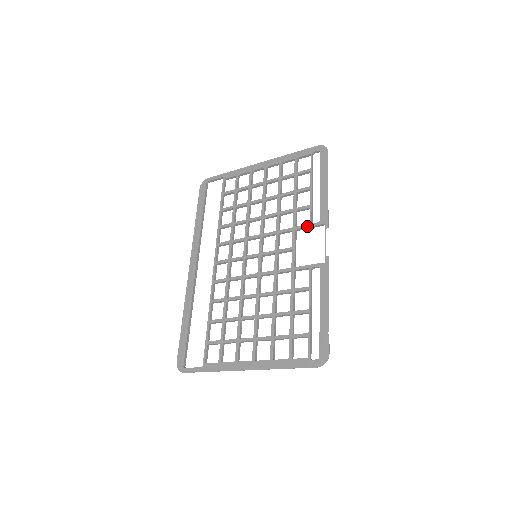
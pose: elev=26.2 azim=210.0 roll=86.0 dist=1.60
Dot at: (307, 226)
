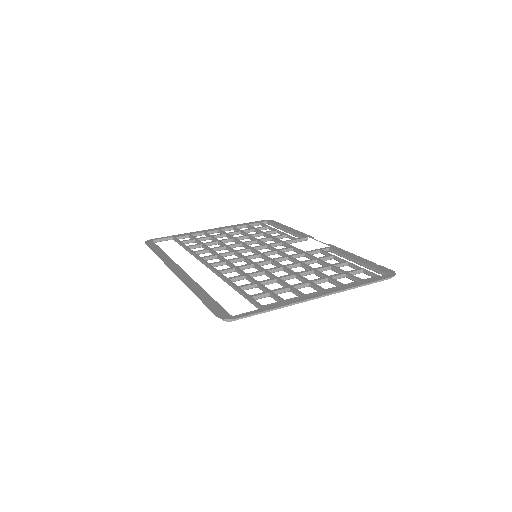
Dot at: (294, 239)
